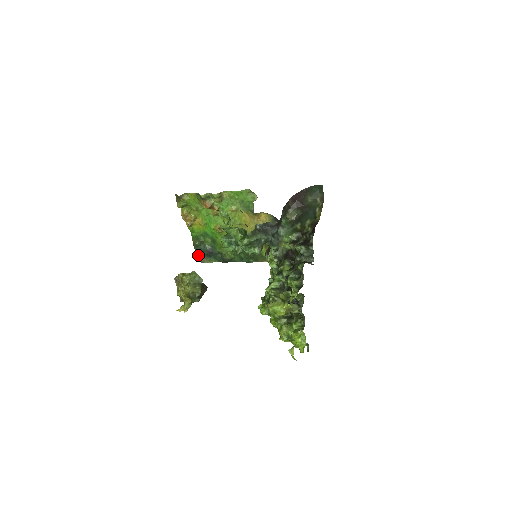
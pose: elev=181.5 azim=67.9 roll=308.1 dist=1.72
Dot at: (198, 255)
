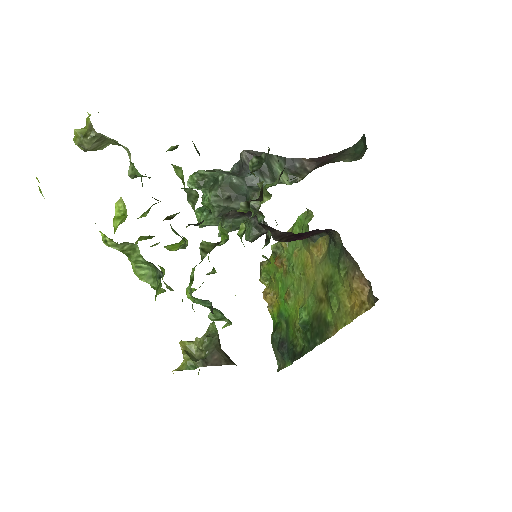
Dot at: (277, 360)
